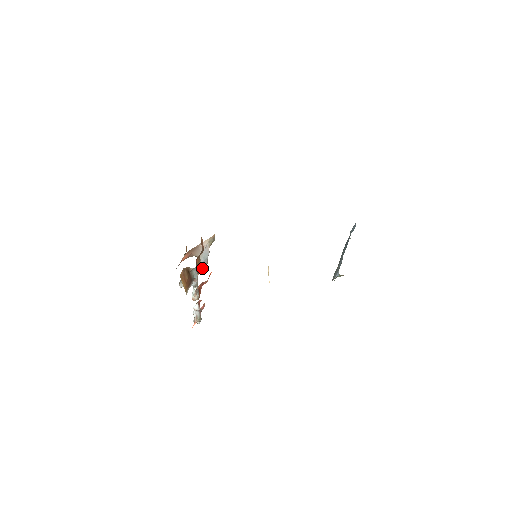
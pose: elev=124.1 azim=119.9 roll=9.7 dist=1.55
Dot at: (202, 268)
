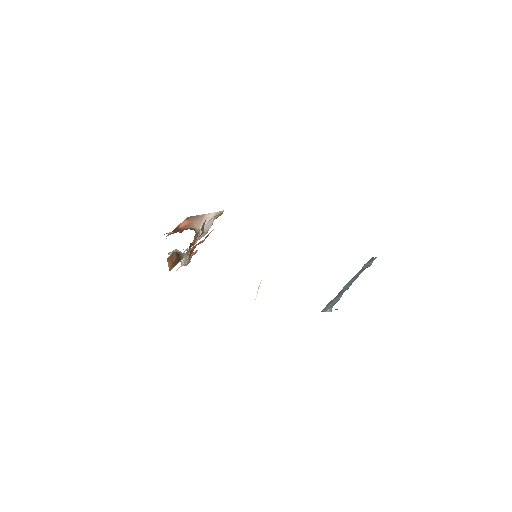
Dot at: (199, 239)
